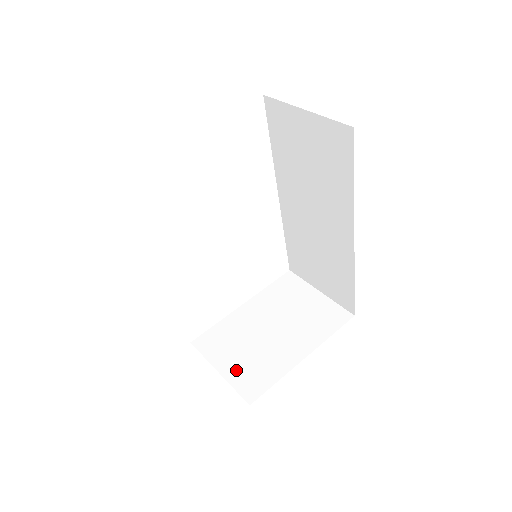
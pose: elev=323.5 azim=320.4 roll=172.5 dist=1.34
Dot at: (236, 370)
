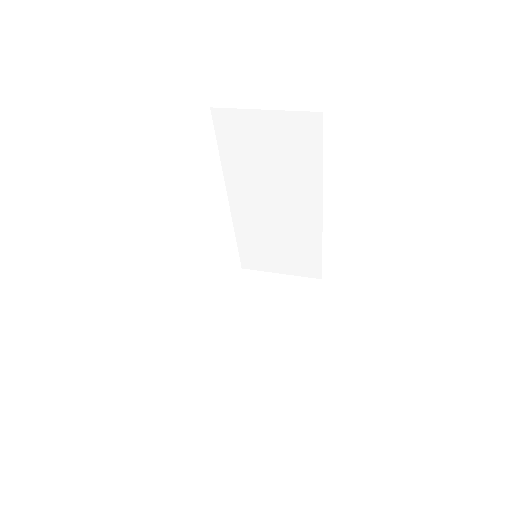
Dot at: (263, 370)
